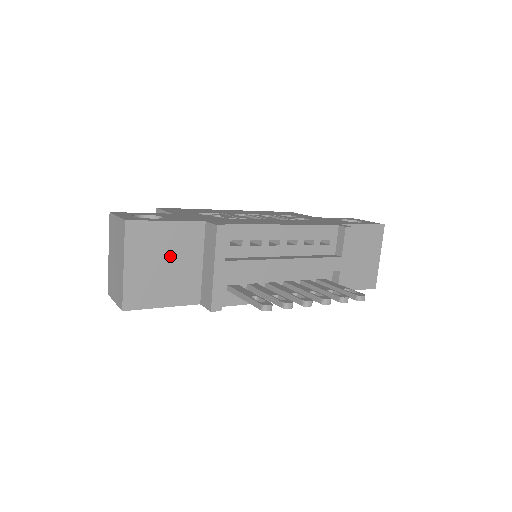
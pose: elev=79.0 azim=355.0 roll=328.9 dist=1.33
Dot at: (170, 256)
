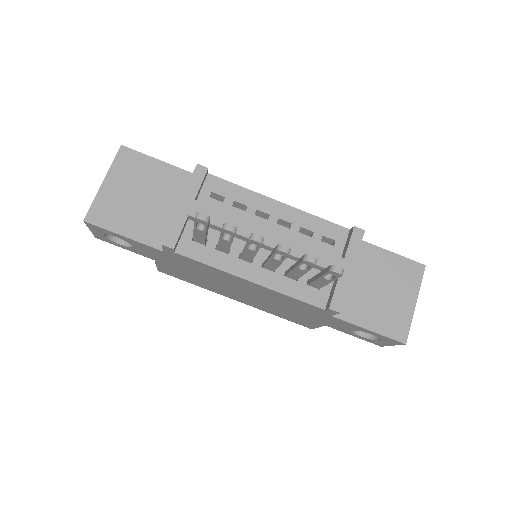
Dot at: (150, 191)
